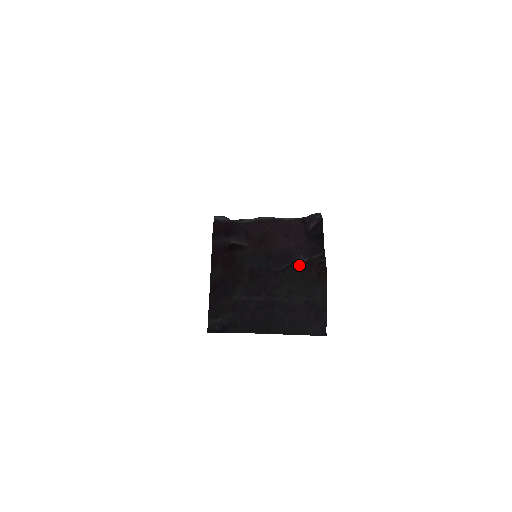
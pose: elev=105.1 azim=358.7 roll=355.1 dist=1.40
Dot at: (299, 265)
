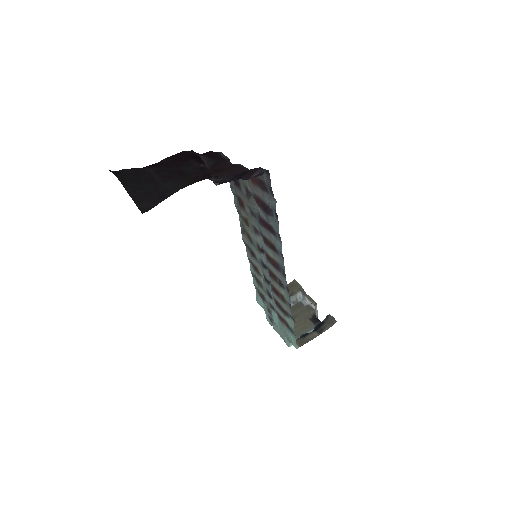
Dot at: (197, 169)
